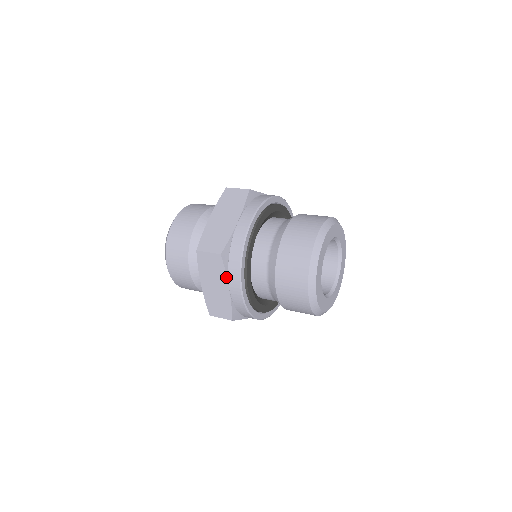
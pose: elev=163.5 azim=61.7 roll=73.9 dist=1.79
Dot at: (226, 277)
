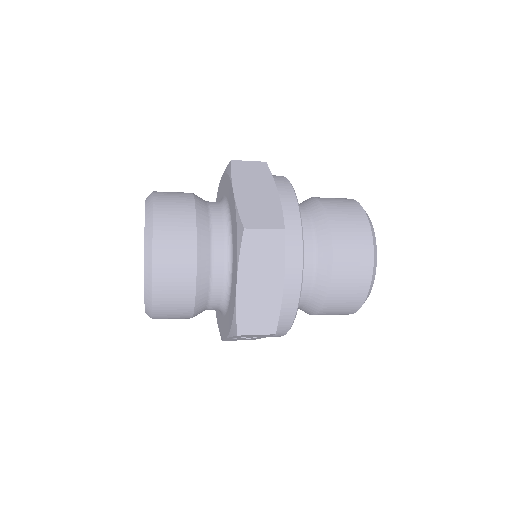
Dot at: (284, 264)
